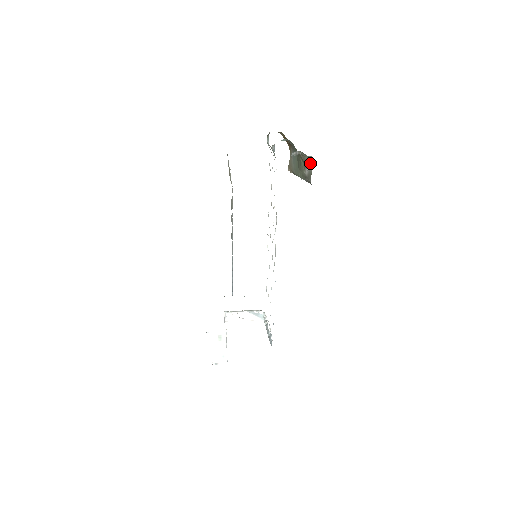
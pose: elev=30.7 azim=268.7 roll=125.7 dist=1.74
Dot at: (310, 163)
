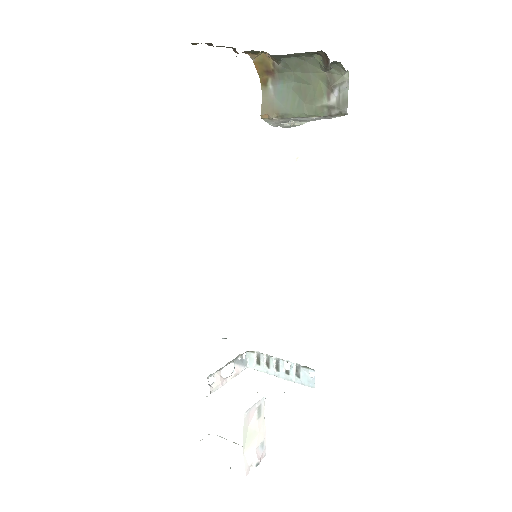
Dot at: (345, 82)
